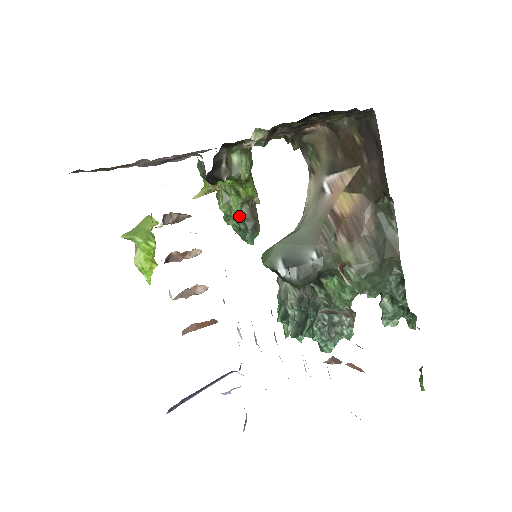
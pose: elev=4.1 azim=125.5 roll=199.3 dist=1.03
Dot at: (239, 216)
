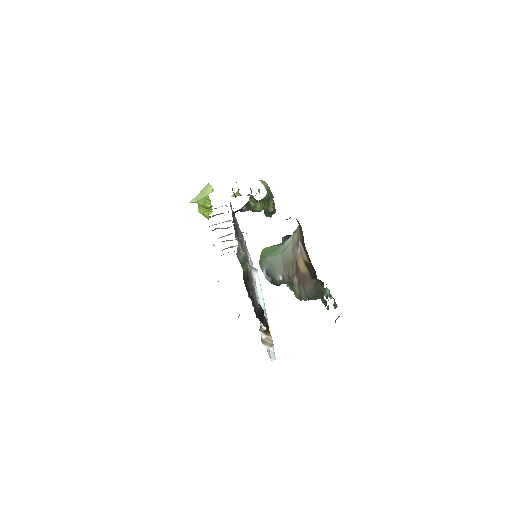
Dot at: occluded
